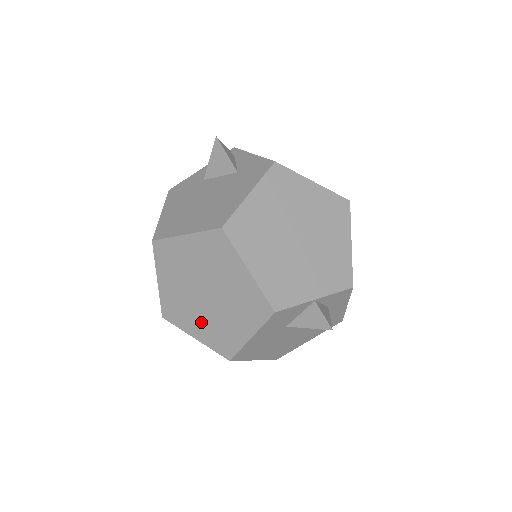
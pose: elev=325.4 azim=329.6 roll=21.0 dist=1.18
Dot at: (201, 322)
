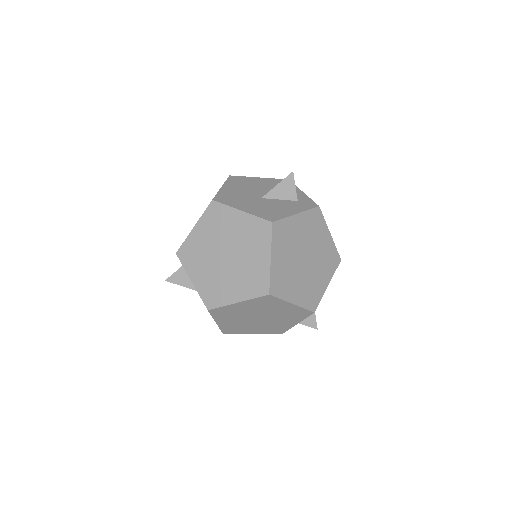
Dot at: occluded
